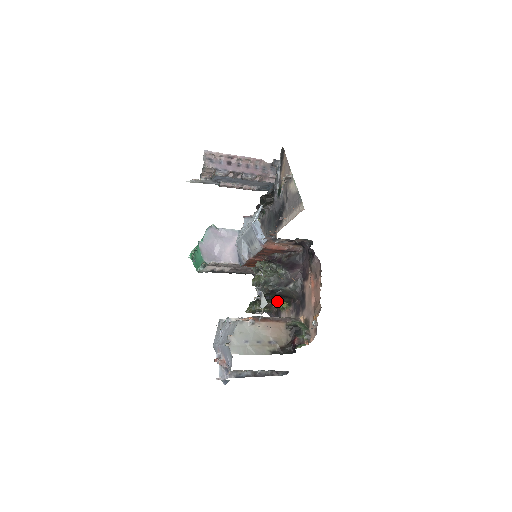
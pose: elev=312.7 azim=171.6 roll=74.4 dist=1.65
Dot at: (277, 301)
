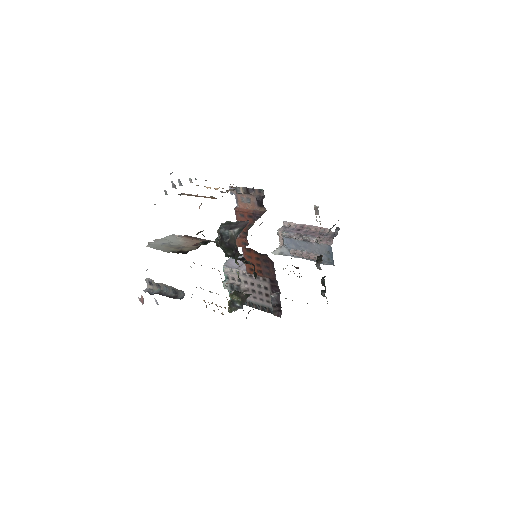
Dot at: occluded
